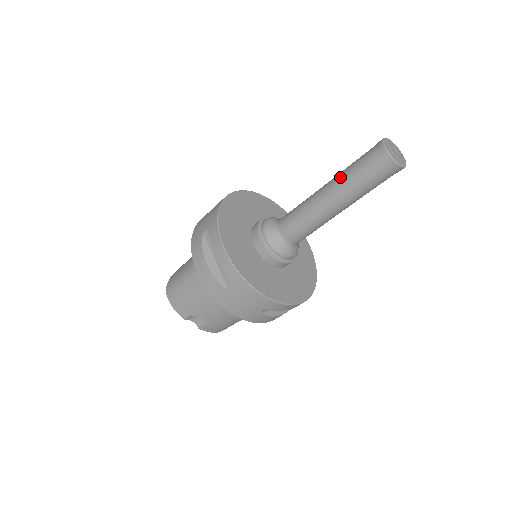
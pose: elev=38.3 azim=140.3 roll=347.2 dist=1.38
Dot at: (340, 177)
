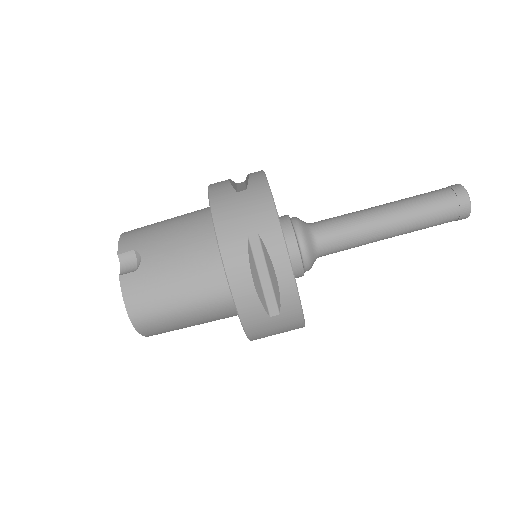
Dot at: occluded
